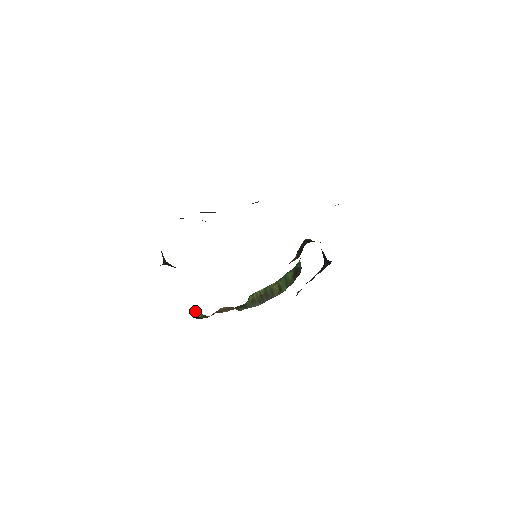
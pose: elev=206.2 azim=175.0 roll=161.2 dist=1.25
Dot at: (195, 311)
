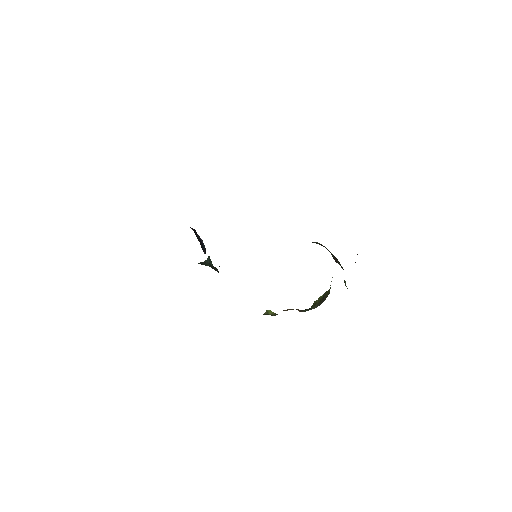
Dot at: (269, 310)
